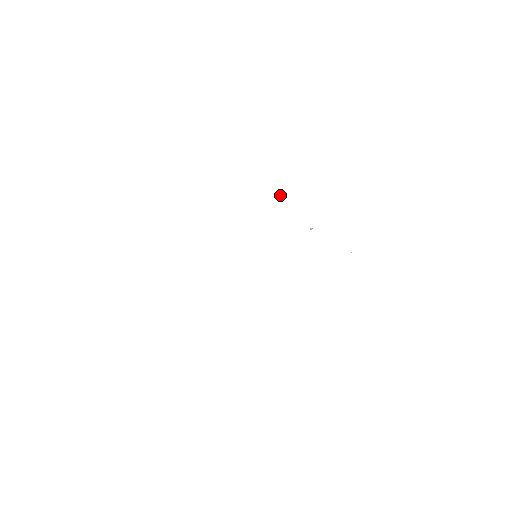
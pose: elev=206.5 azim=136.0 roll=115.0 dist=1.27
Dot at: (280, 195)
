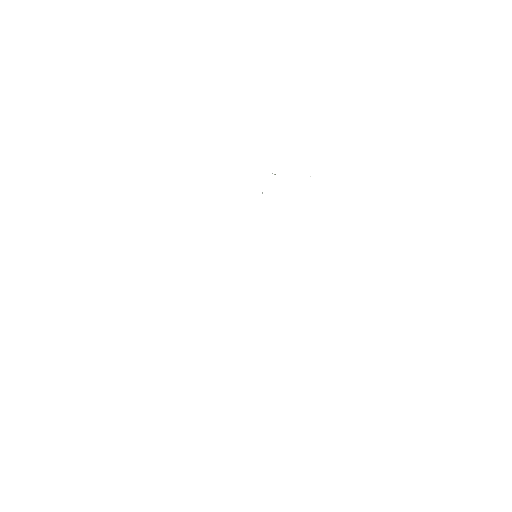
Dot at: occluded
